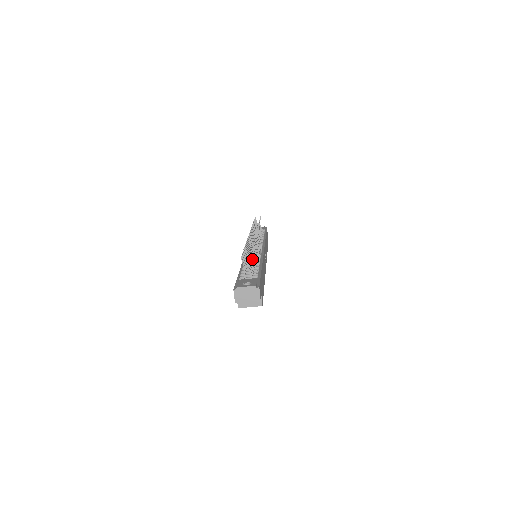
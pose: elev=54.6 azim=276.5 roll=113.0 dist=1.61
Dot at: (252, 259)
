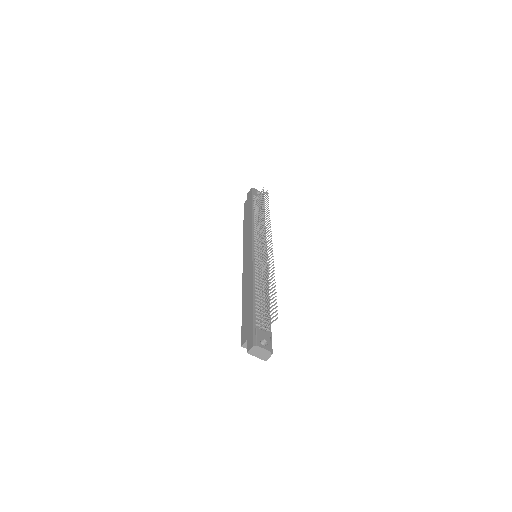
Dot at: occluded
